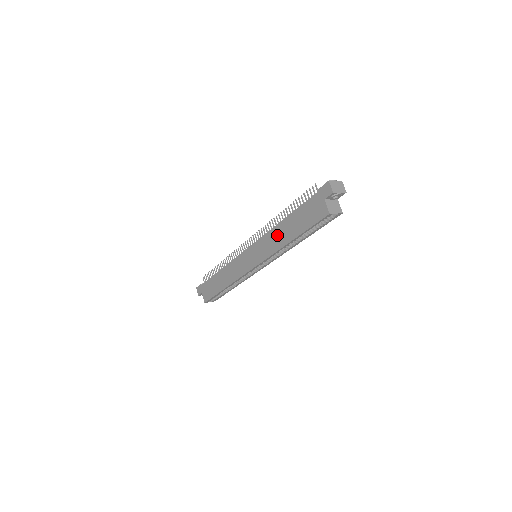
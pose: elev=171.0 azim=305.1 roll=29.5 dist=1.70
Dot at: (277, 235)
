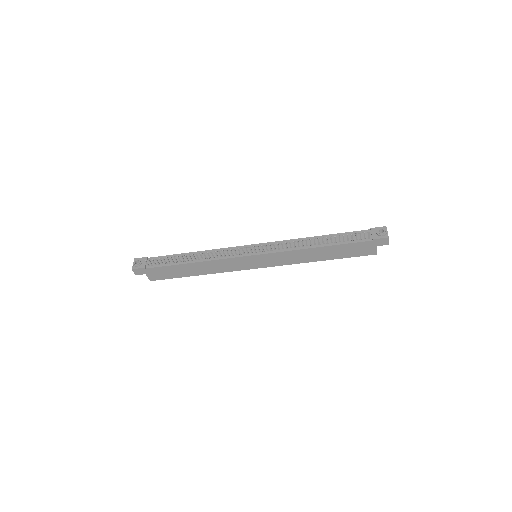
Dot at: (305, 255)
